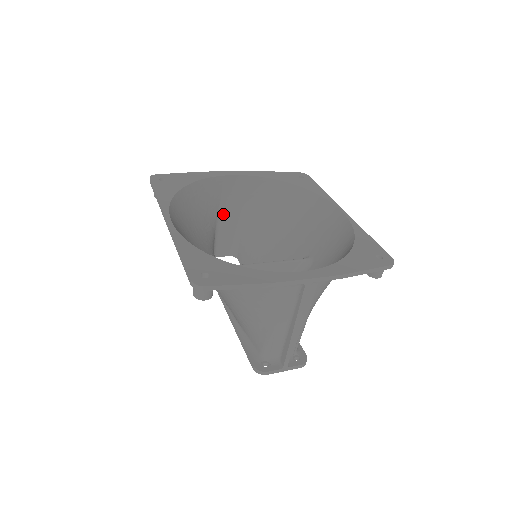
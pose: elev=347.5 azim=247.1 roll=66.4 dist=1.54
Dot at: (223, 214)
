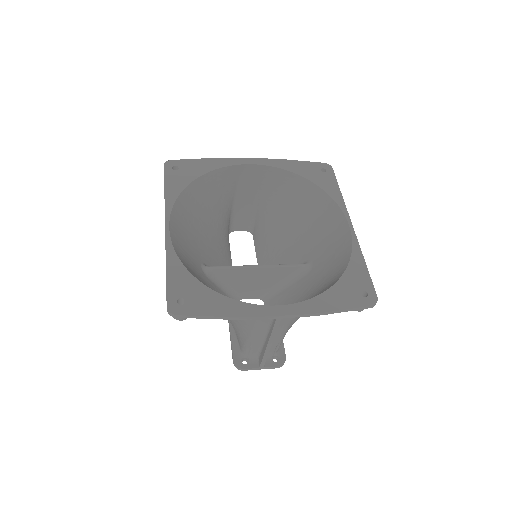
Dot at: (240, 197)
